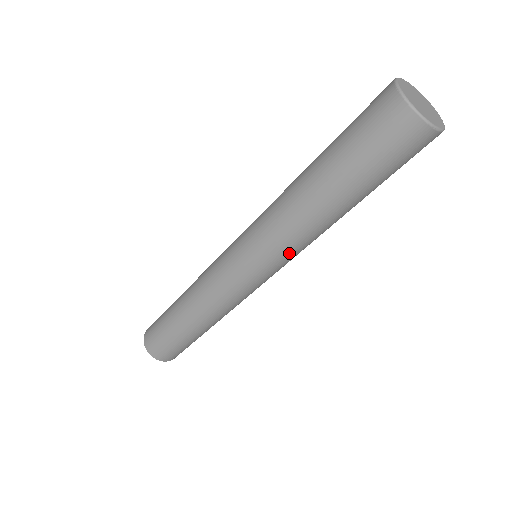
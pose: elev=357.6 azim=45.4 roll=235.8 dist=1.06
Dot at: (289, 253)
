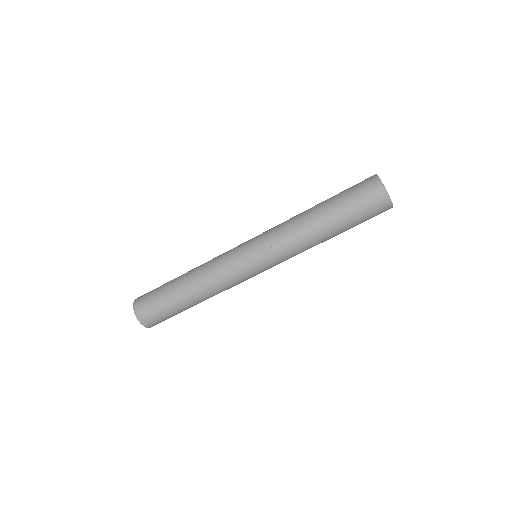
Dot at: (281, 248)
